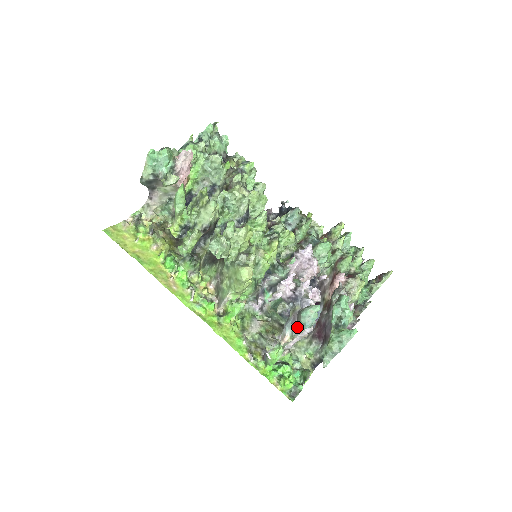
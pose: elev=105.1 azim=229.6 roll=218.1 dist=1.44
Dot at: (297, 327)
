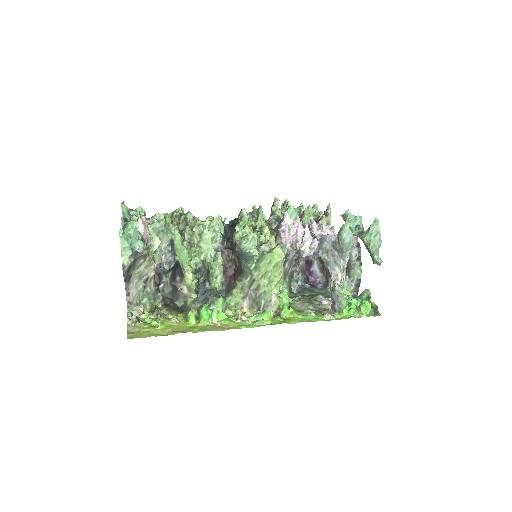
Dot at: (343, 256)
